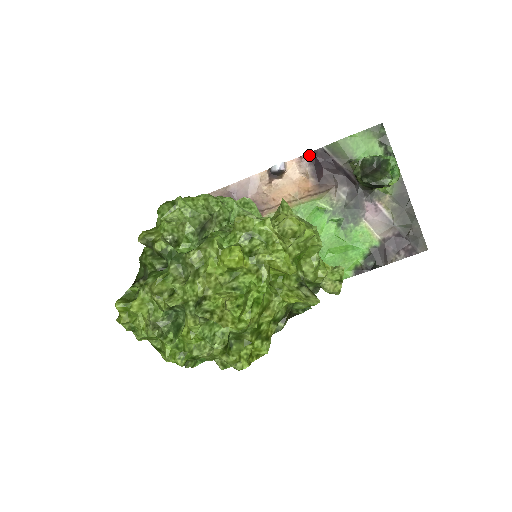
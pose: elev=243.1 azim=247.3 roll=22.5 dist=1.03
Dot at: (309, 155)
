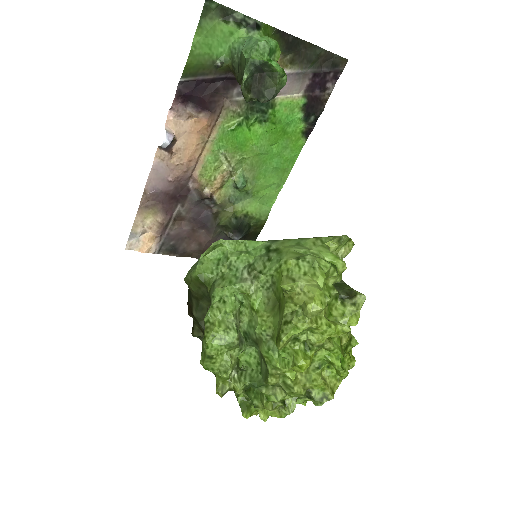
Dot at: (177, 100)
